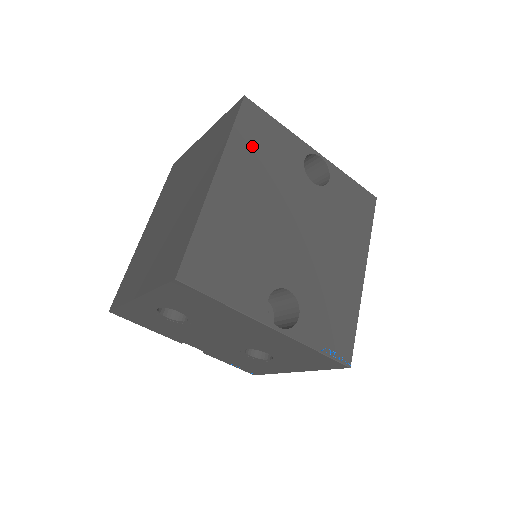
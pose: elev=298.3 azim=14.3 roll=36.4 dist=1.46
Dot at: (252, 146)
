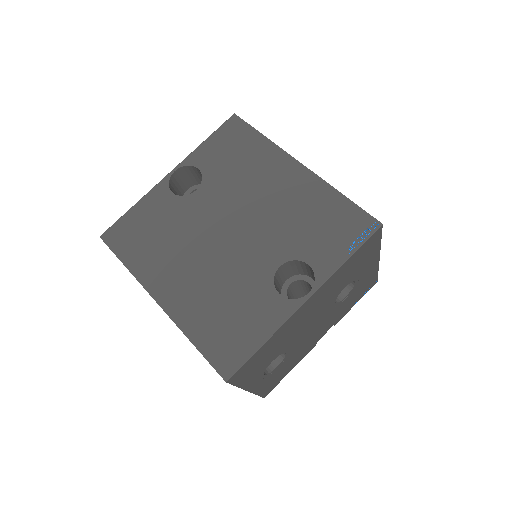
Dot at: (143, 248)
